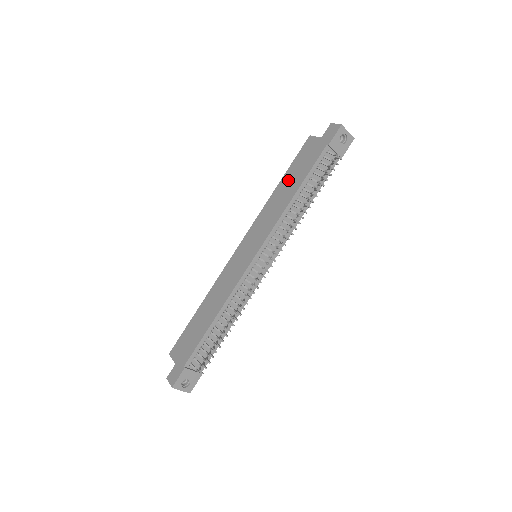
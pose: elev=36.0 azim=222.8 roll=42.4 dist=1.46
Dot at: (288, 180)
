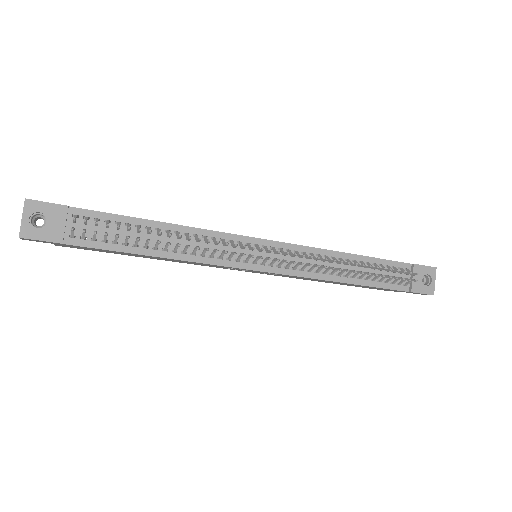
Dot at: occluded
